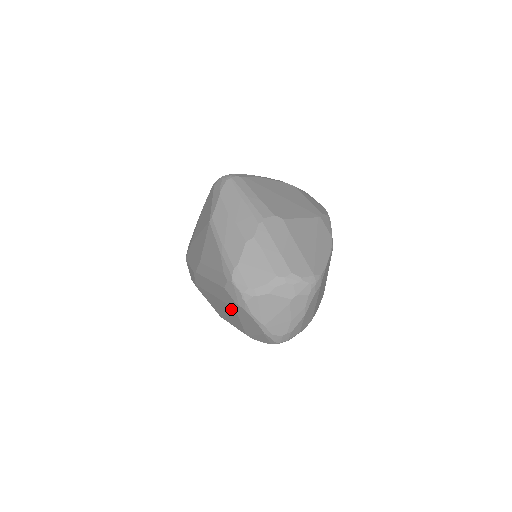
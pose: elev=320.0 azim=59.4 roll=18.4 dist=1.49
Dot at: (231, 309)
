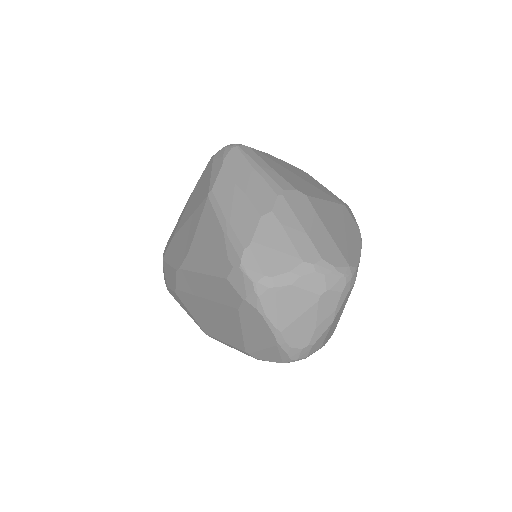
Dot at: (230, 312)
